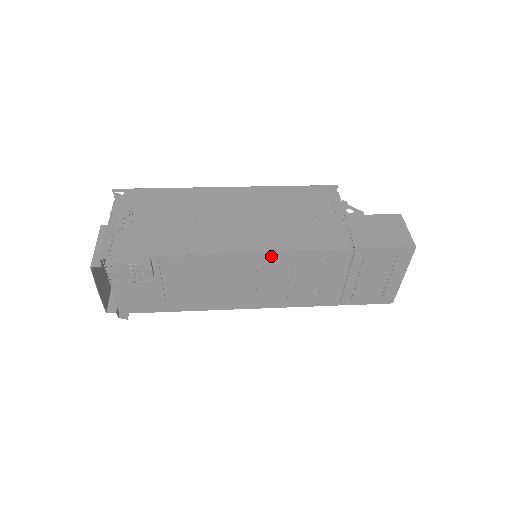
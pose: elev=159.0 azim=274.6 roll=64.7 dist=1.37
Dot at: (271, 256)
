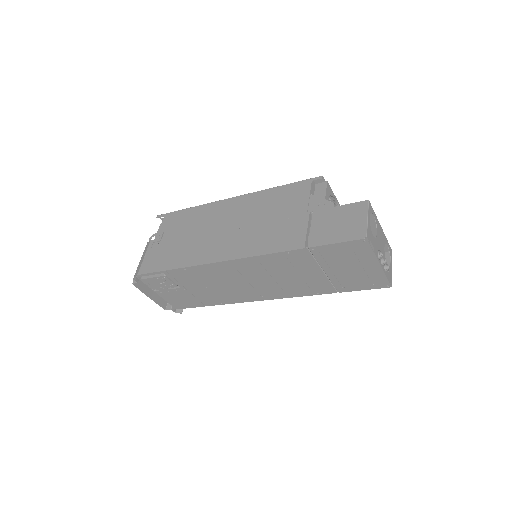
Dot at: (243, 262)
